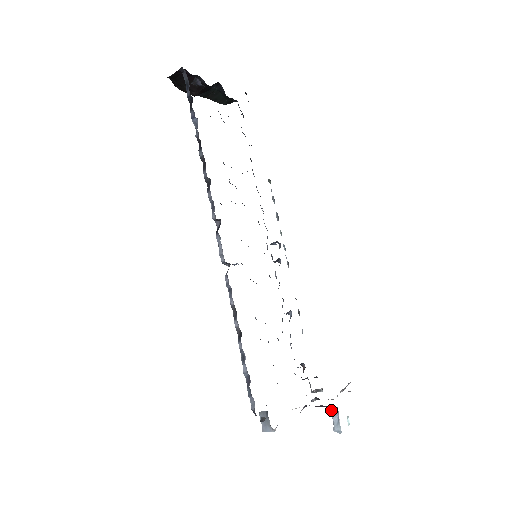
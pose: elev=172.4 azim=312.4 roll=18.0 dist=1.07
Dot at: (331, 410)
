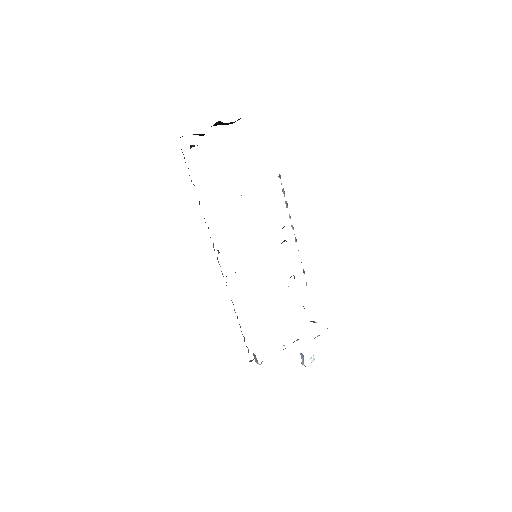
Dot at: (300, 354)
